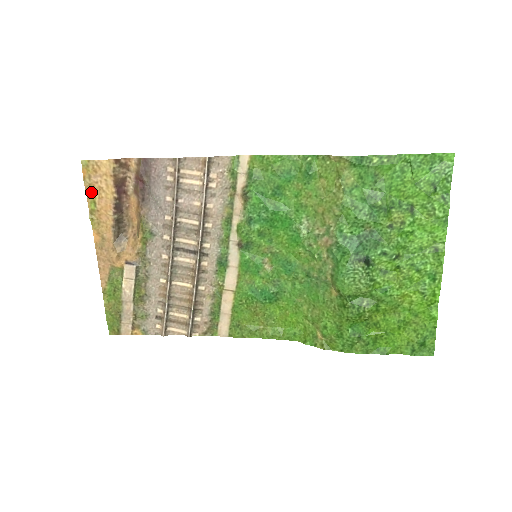
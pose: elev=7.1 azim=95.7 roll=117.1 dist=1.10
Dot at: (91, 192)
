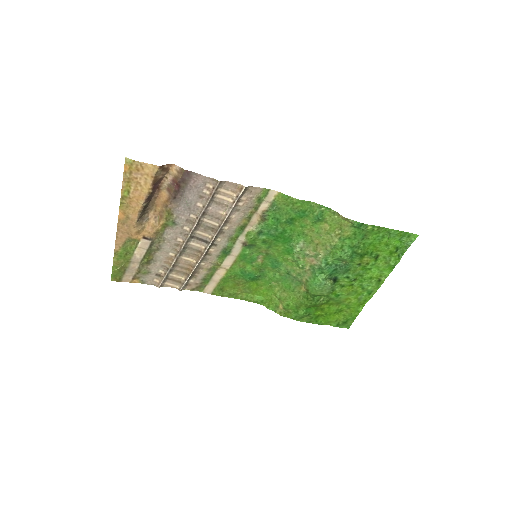
Dot at: (128, 183)
